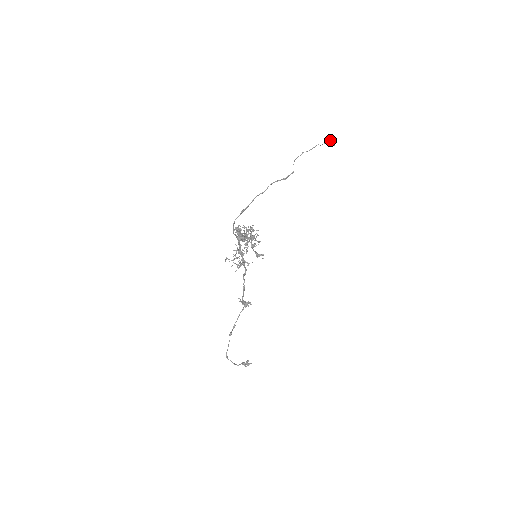
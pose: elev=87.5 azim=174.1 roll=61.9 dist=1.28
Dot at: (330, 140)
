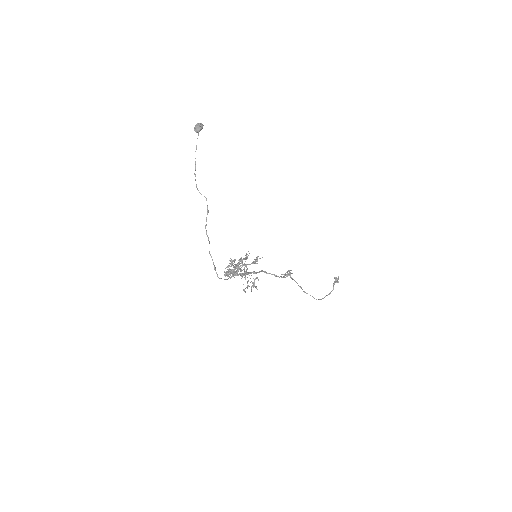
Dot at: (196, 131)
